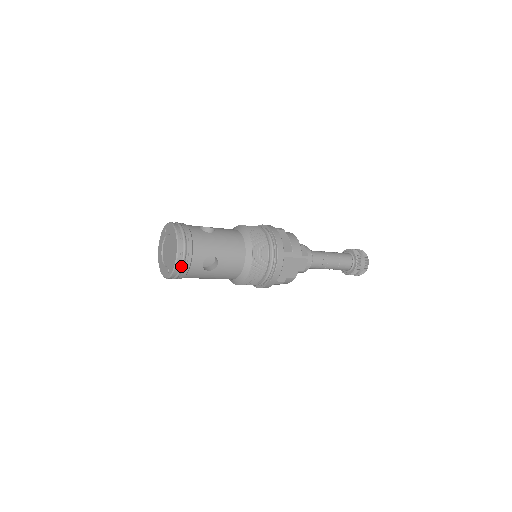
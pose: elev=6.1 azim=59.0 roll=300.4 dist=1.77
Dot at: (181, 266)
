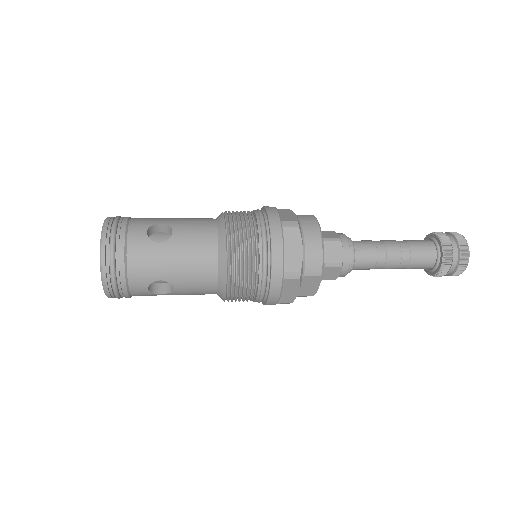
Dot at: (114, 294)
